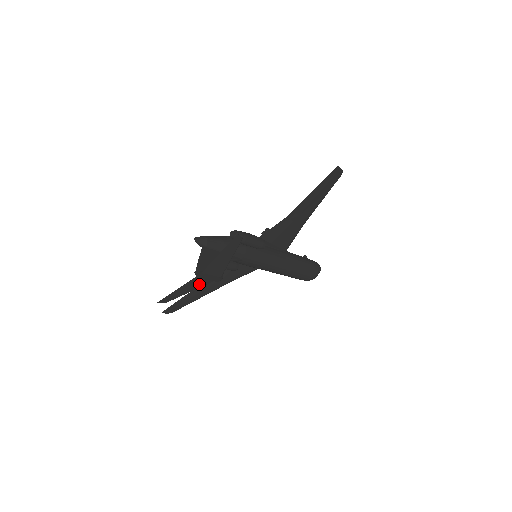
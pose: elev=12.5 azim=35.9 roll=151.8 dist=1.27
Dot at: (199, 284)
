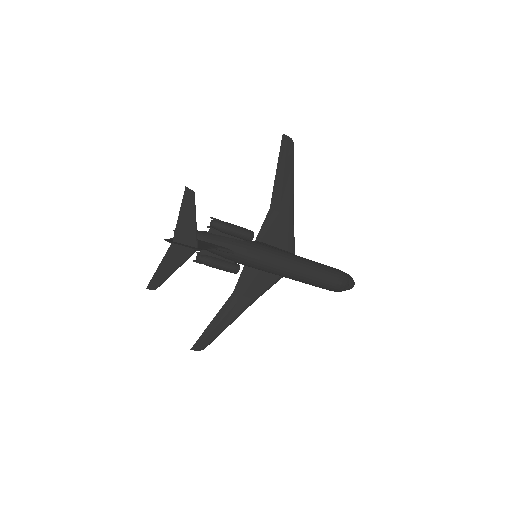
Dot at: (178, 259)
